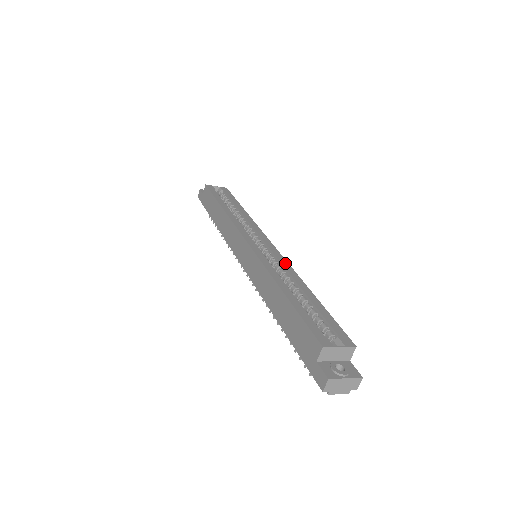
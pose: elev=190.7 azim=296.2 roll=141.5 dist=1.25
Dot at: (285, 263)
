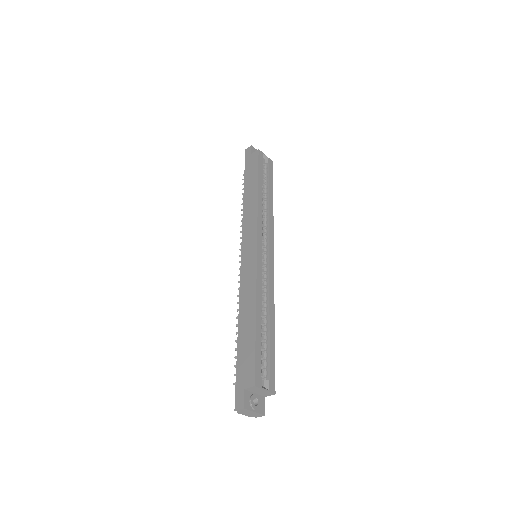
Dot at: (272, 284)
